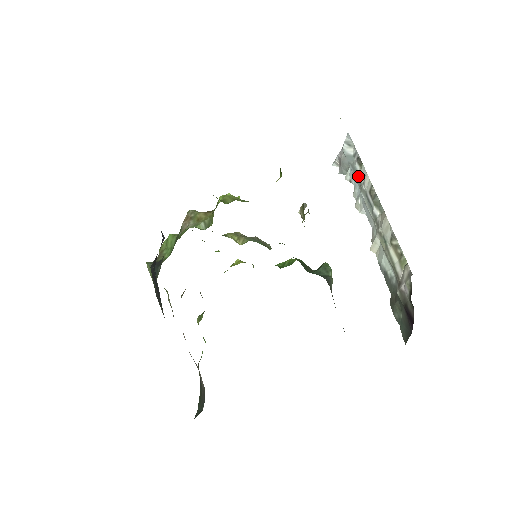
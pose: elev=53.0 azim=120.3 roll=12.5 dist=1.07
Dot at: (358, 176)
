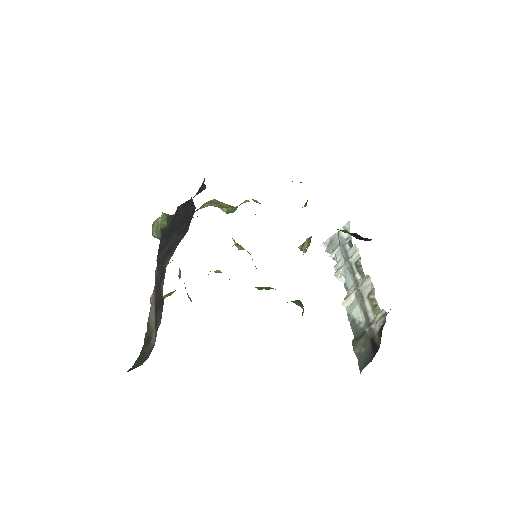
Dot at: (346, 252)
